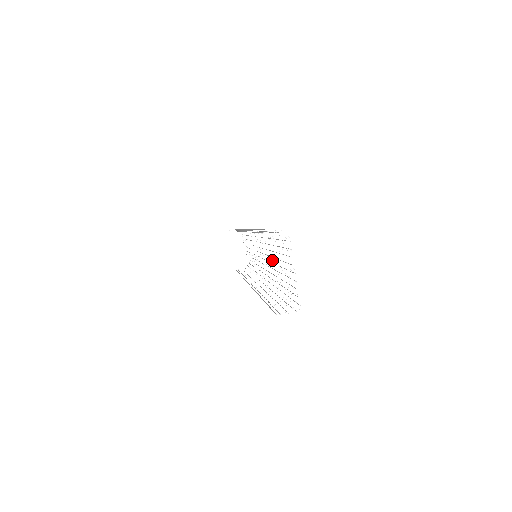
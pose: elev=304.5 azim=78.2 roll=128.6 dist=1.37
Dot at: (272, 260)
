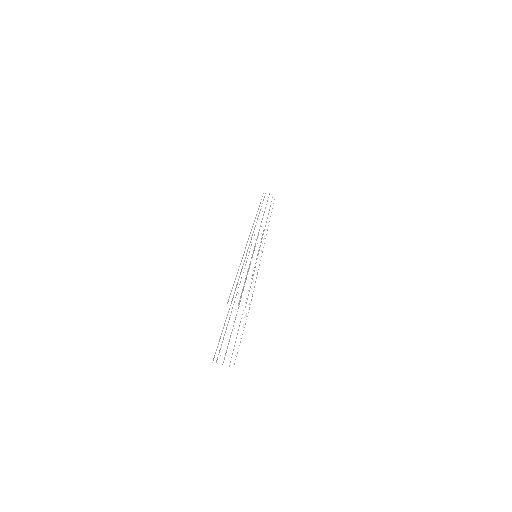
Dot at: occluded
